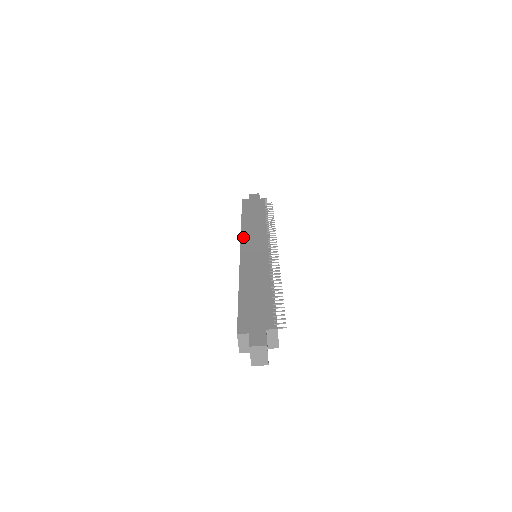
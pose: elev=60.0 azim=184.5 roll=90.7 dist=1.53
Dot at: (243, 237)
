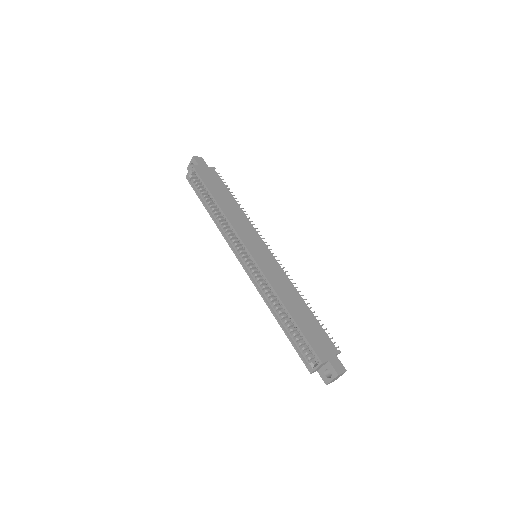
Dot at: (239, 232)
